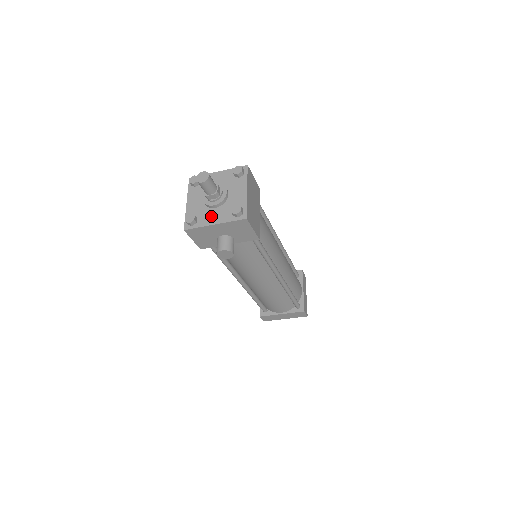
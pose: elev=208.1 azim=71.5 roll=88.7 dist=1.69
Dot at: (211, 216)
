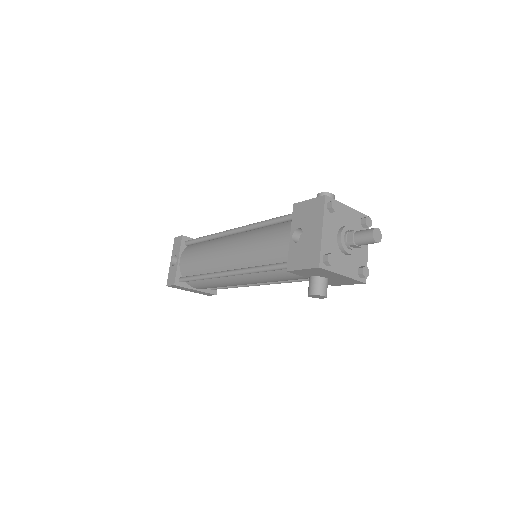
Dot at: (342, 263)
